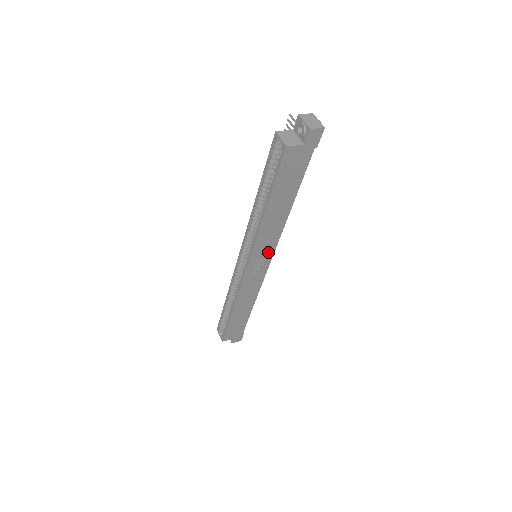
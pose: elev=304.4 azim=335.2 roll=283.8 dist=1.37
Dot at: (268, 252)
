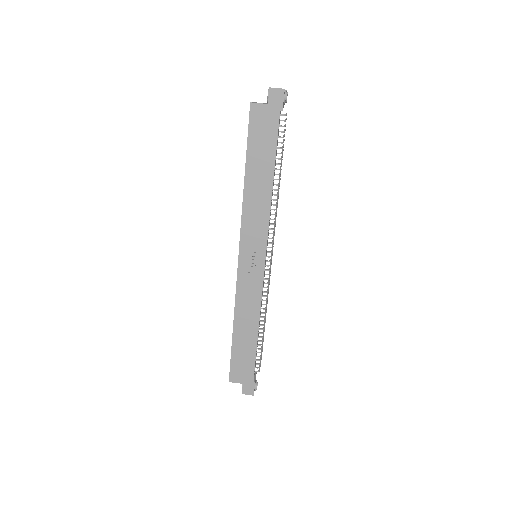
Dot at: (260, 242)
